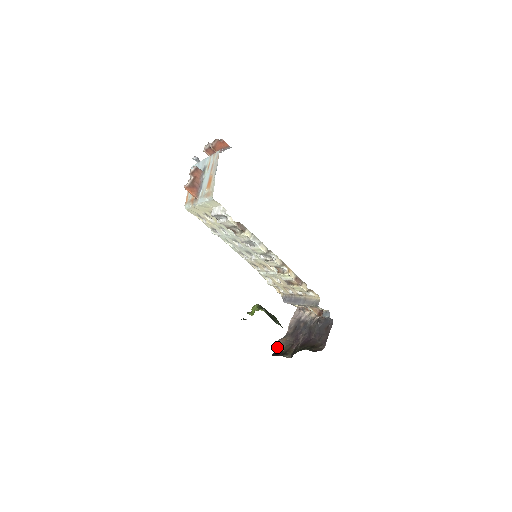
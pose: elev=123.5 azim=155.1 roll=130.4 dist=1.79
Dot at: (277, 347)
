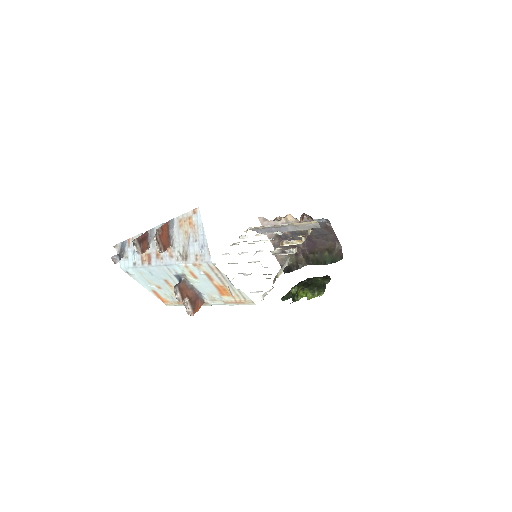
Dot at: (281, 263)
